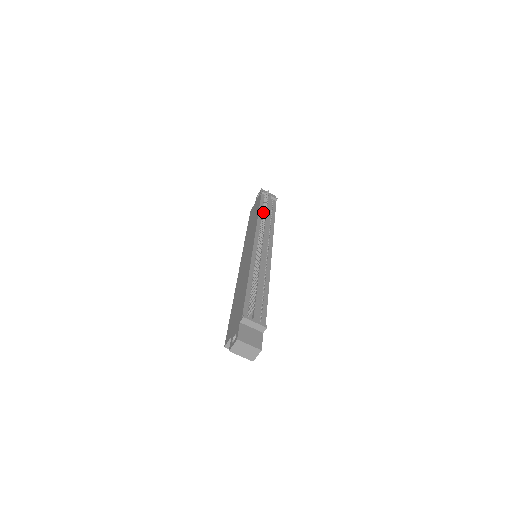
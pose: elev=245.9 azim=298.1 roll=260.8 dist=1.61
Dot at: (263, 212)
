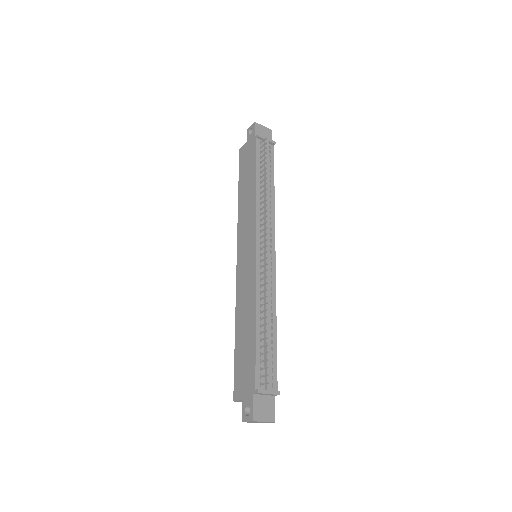
Dot at: (262, 185)
